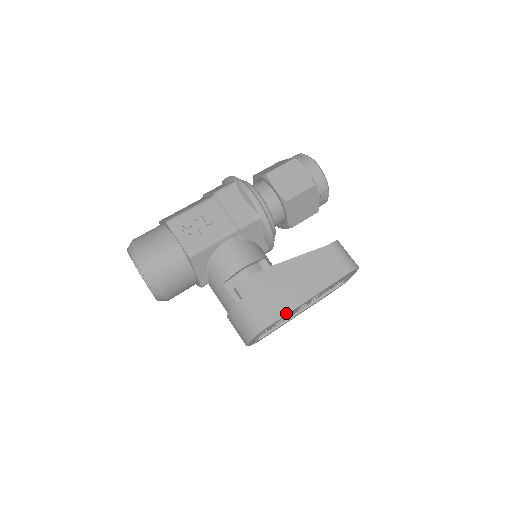
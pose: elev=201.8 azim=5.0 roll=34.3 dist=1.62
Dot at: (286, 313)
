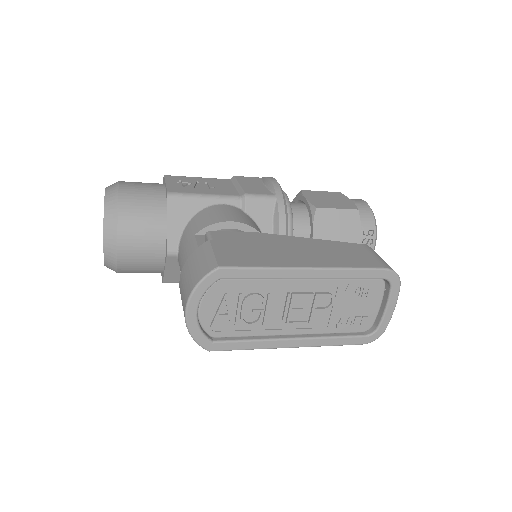
Dot at: (264, 266)
